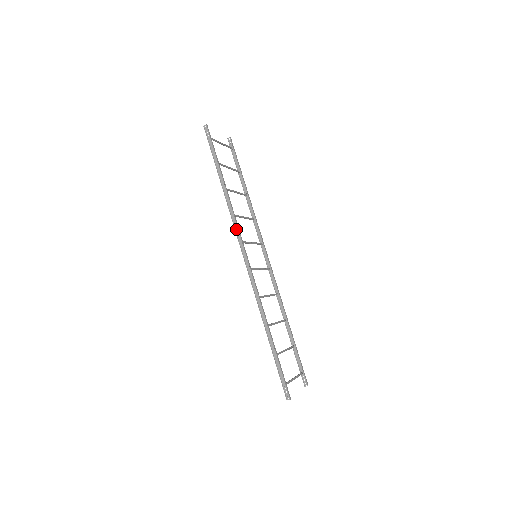
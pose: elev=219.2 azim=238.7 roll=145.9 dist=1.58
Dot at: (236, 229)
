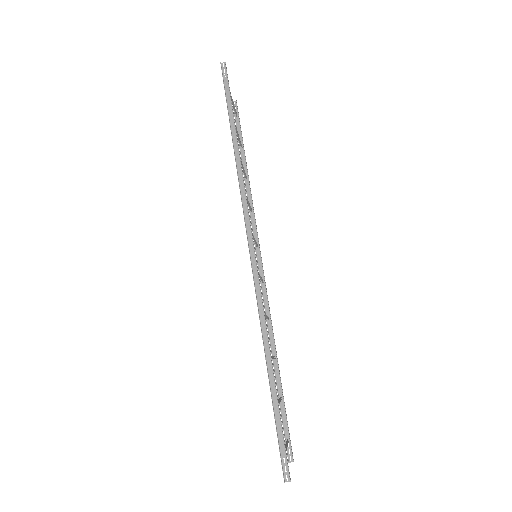
Dot at: (244, 207)
